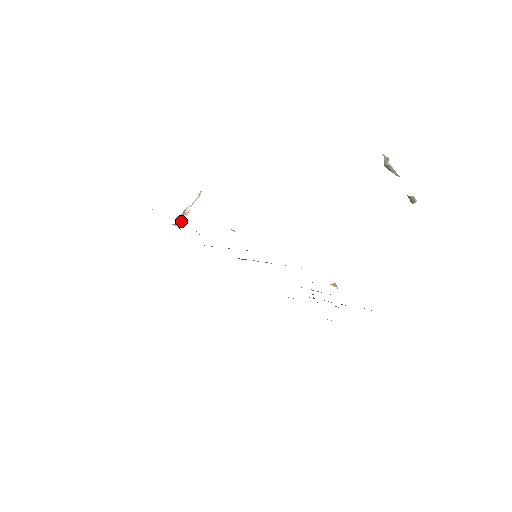
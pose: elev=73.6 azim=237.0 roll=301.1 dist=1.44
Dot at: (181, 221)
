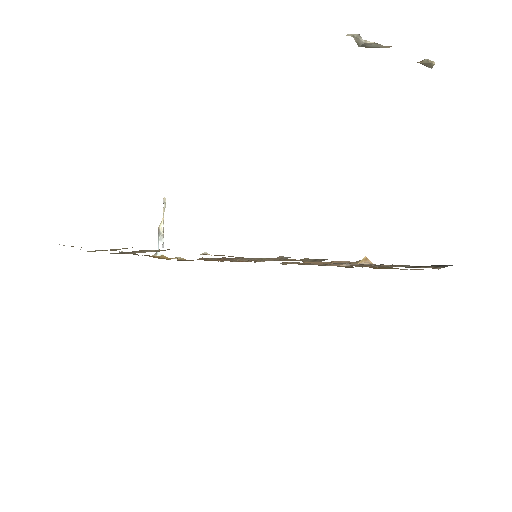
Dot at: (160, 246)
